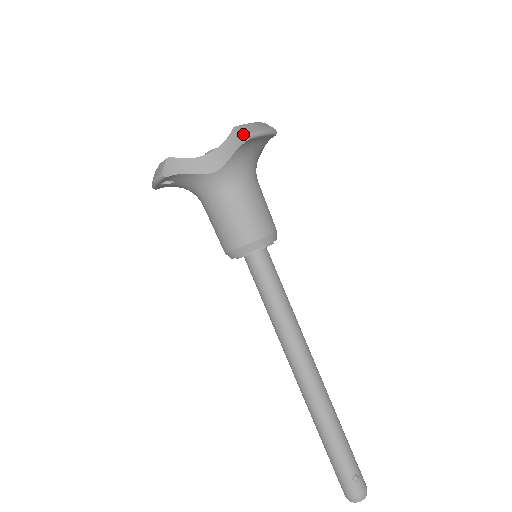
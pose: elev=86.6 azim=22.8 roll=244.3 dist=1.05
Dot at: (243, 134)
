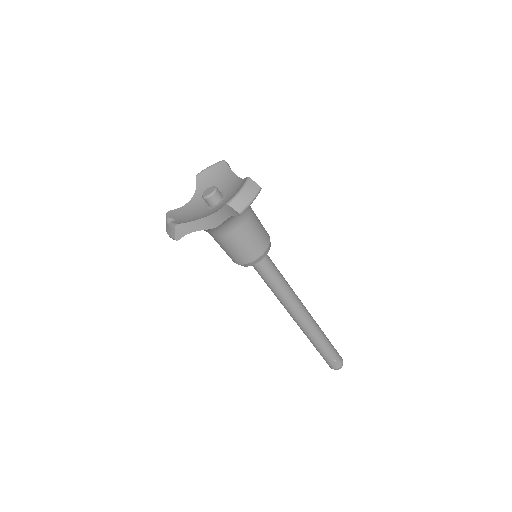
Dot at: (234, 211)
